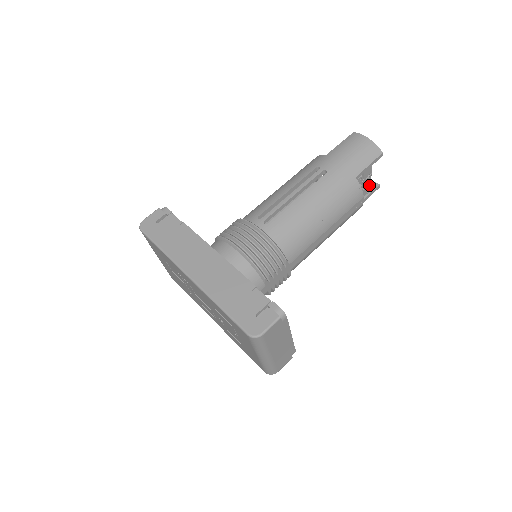
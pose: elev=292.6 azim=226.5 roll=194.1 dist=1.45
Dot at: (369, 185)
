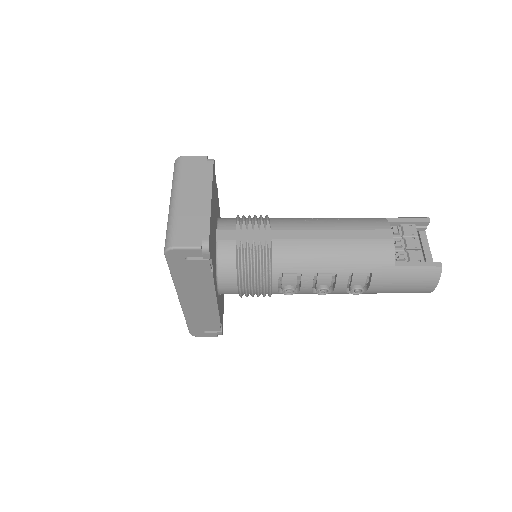
Dot at: (419, 252)
